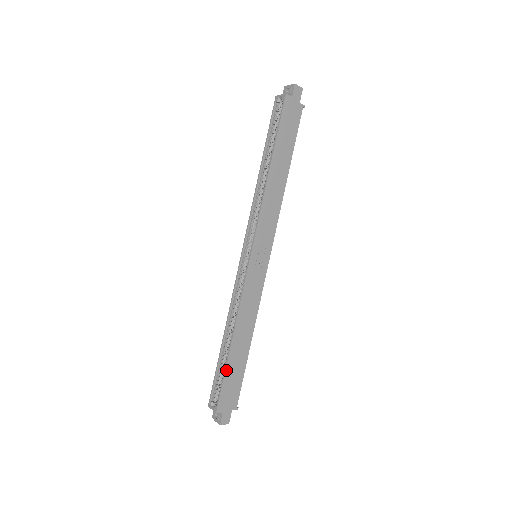
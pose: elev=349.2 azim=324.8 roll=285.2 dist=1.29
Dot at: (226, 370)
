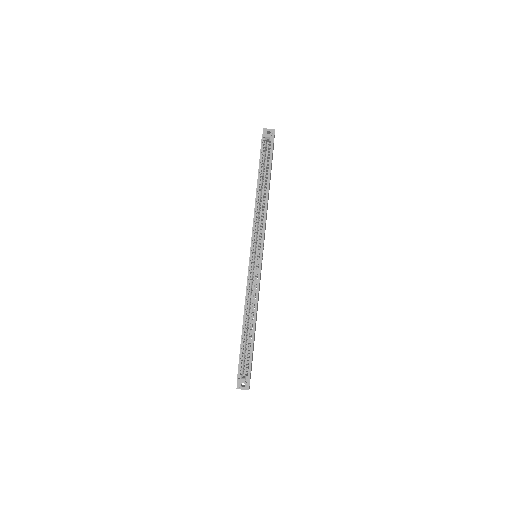
Dot at: occluded
